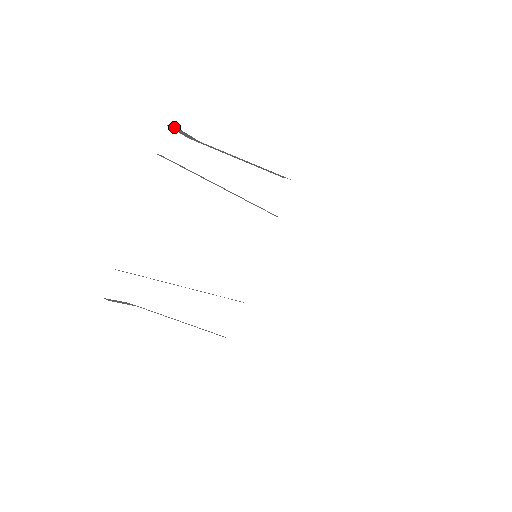
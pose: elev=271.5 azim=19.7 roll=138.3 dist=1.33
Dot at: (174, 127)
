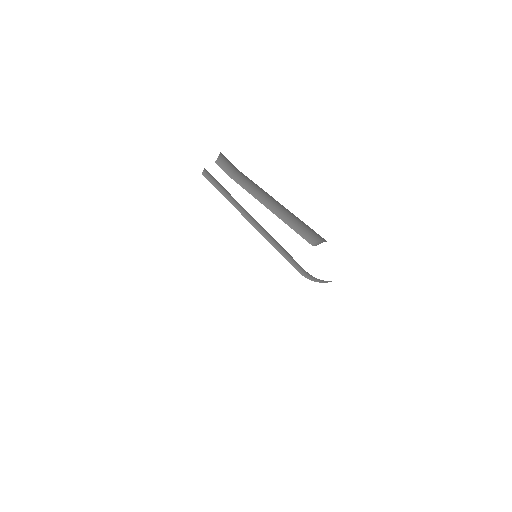
Dot at: (218, 160)
